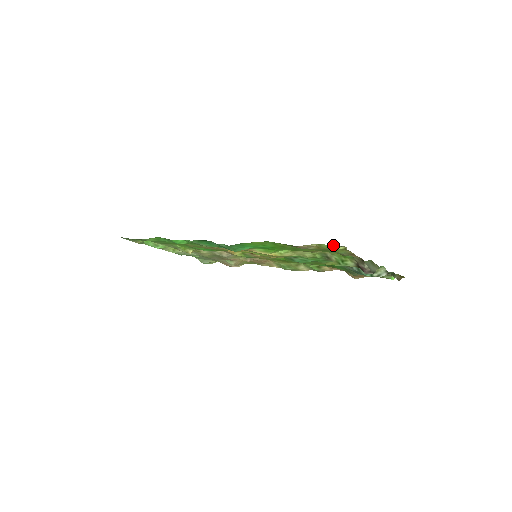
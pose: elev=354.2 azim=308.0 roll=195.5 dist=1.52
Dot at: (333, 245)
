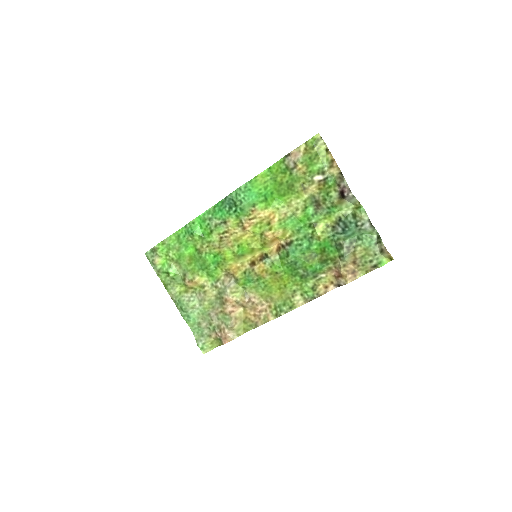
Dot at: (316, 136)
